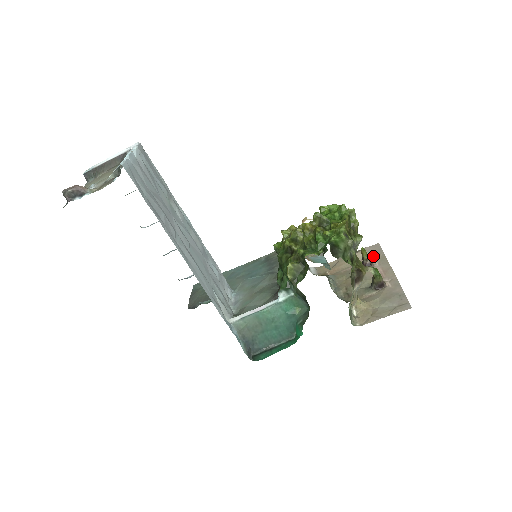
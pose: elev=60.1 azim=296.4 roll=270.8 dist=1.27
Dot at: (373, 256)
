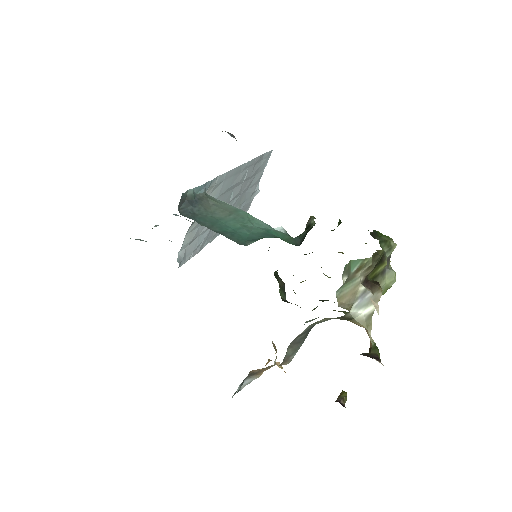
Dot at: occluded
